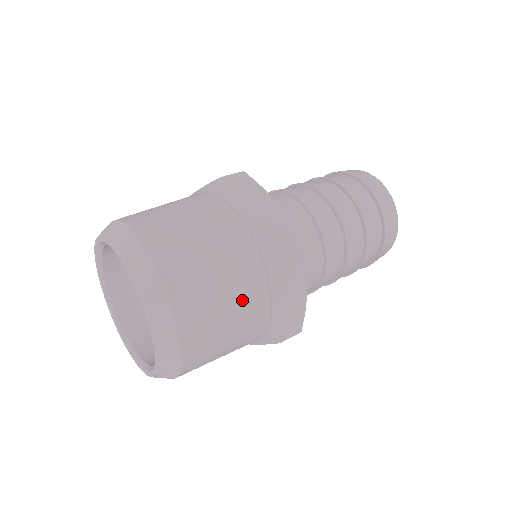
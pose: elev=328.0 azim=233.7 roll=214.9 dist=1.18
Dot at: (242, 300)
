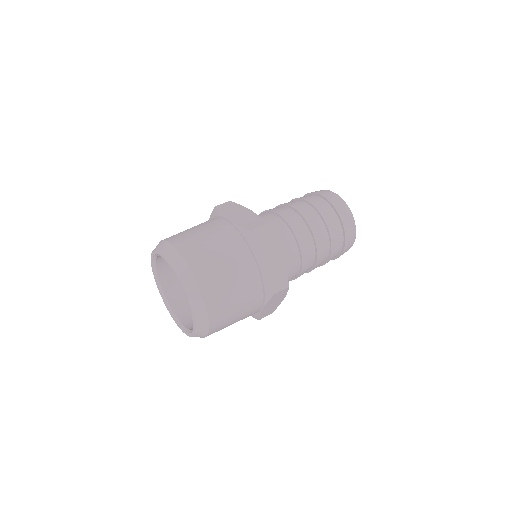
Dot at: (246, 312)
